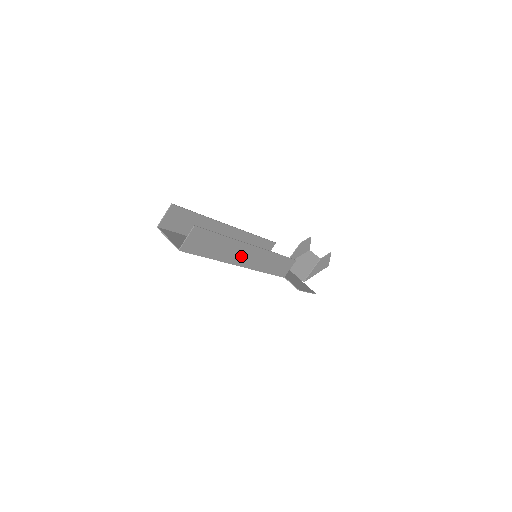
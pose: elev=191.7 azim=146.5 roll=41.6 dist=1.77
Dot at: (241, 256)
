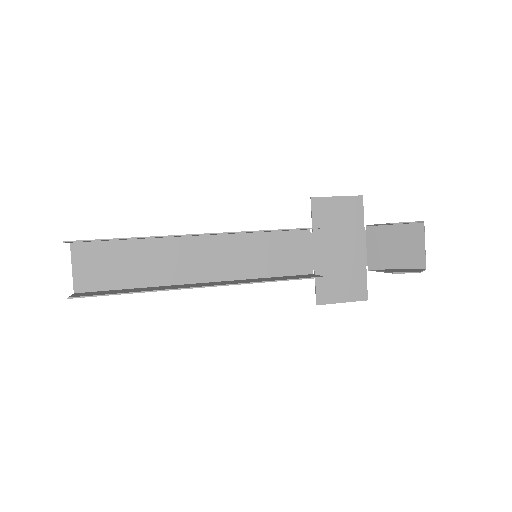
Dot at: occluded
